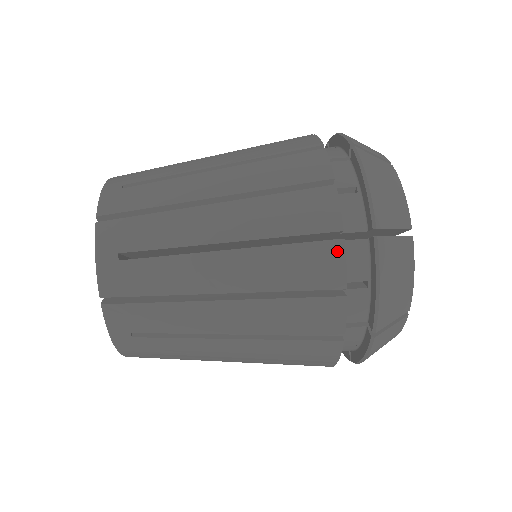
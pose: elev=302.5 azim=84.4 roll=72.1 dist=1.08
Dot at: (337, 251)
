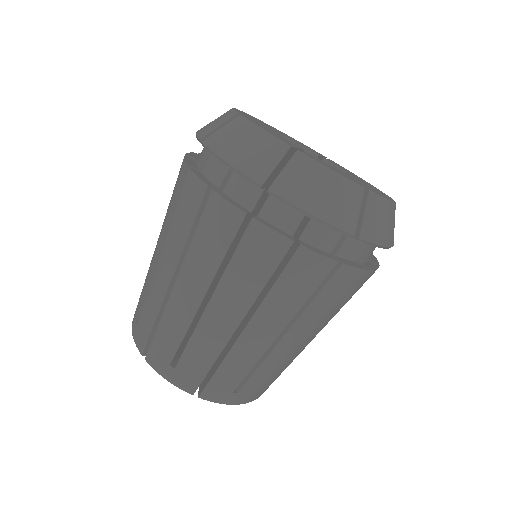
Dot at: occluded
